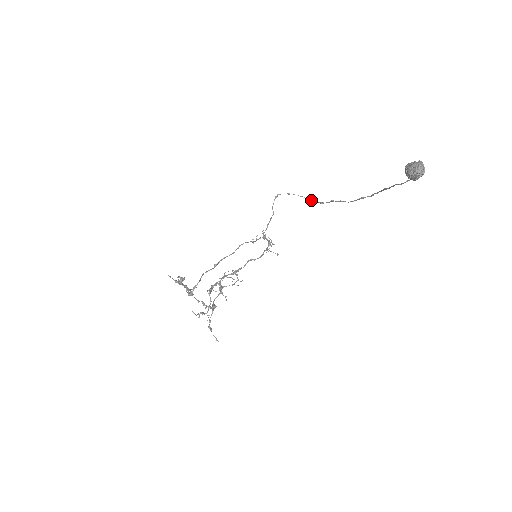
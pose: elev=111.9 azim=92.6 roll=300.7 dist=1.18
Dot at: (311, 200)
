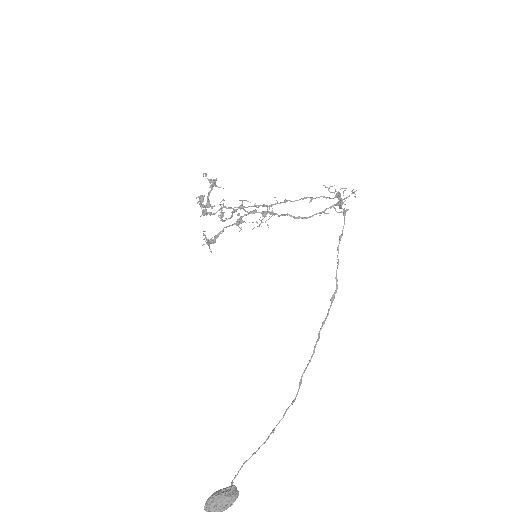
Dot at: (336, 280)
